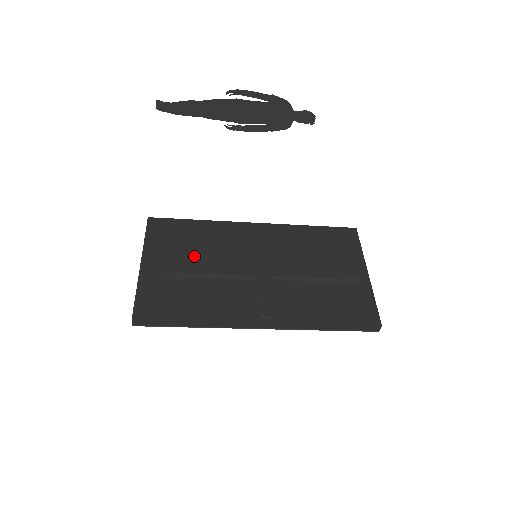
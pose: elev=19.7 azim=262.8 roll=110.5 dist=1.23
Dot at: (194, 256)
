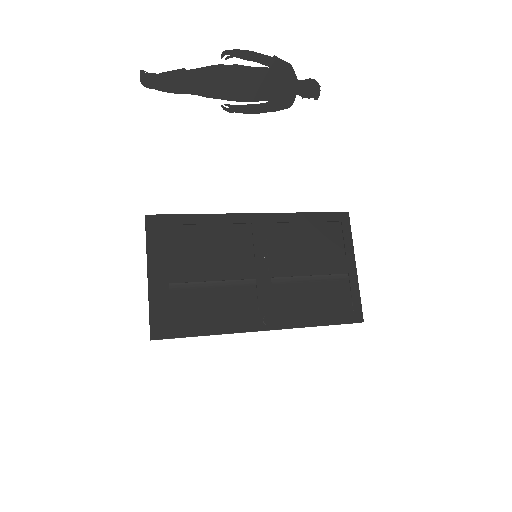
Dot at: (197, 261)
